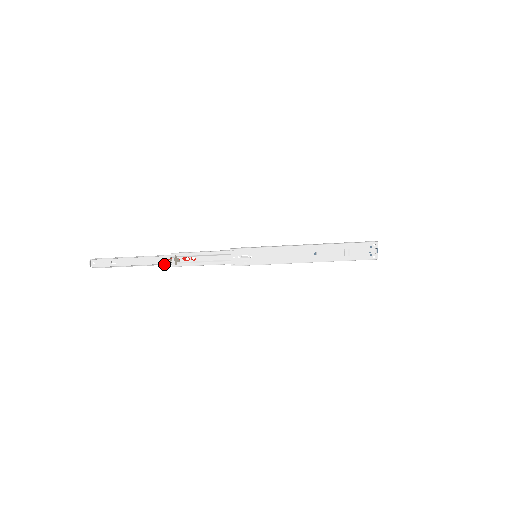
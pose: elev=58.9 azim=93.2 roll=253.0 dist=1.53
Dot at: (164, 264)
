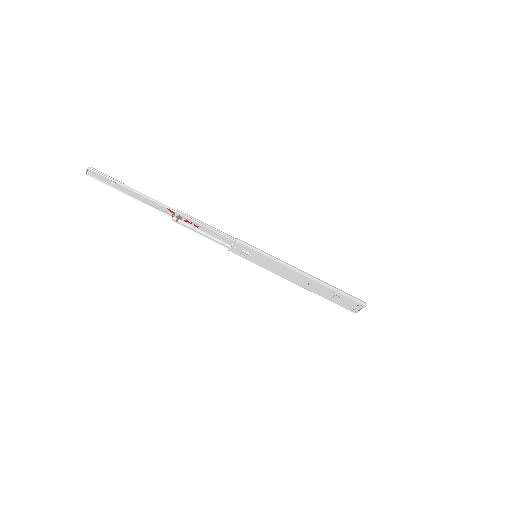
Dot at: (165, 213)
